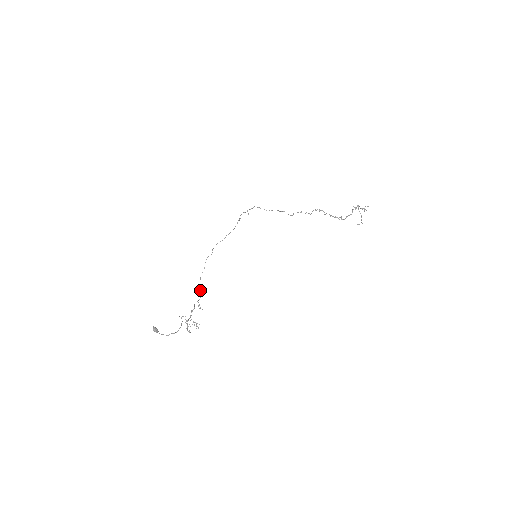
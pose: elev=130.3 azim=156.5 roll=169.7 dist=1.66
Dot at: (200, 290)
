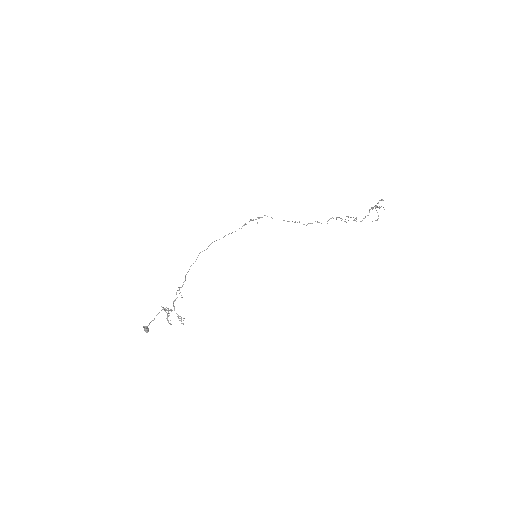
Dot at: (185, 280)
